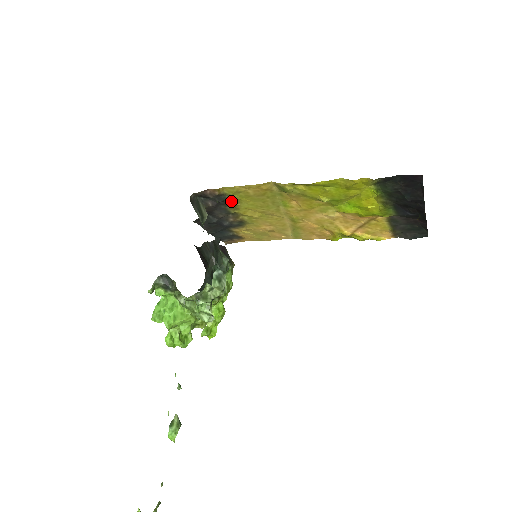
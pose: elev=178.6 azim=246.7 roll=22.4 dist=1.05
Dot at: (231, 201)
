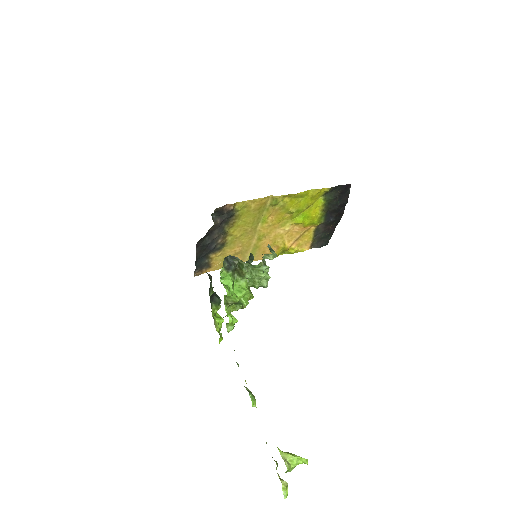
Dot at: (233, 218)
